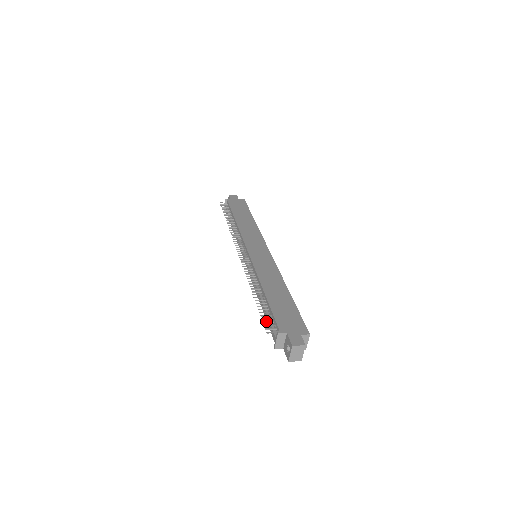
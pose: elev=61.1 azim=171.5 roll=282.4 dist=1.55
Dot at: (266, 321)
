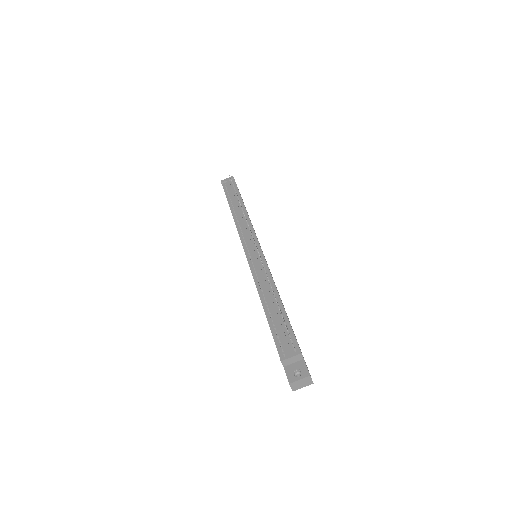
Dot at: occluded
